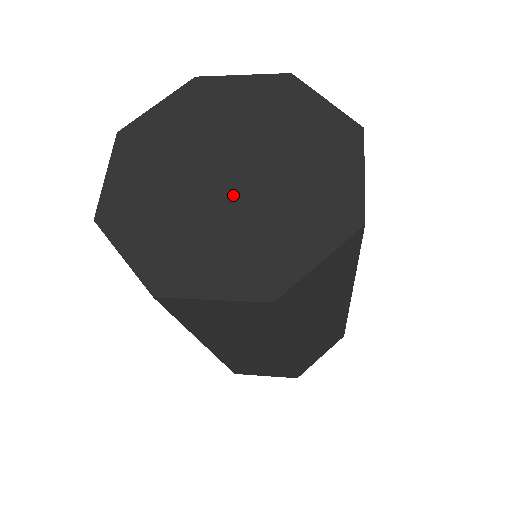
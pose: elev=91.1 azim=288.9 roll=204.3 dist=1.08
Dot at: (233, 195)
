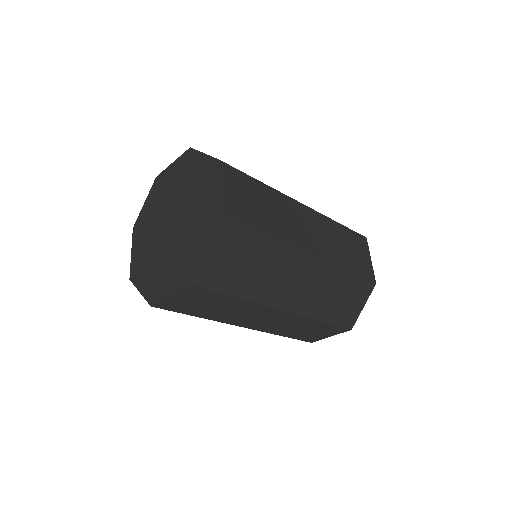
Dot at: (178, 225)
